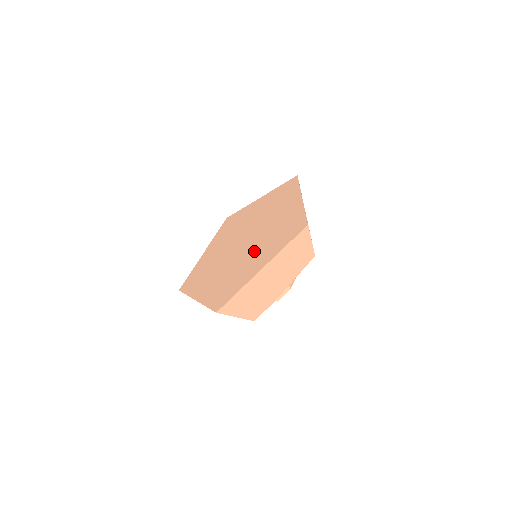
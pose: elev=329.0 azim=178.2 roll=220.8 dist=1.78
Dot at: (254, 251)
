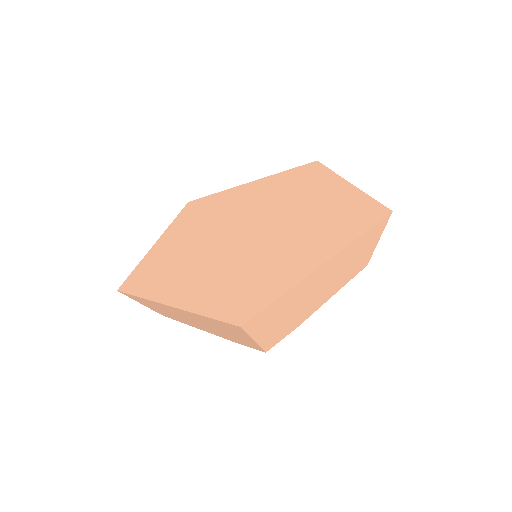
Dot at: (285, 241)
